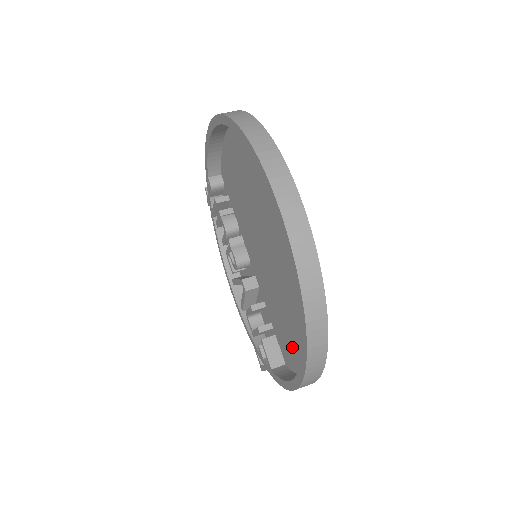
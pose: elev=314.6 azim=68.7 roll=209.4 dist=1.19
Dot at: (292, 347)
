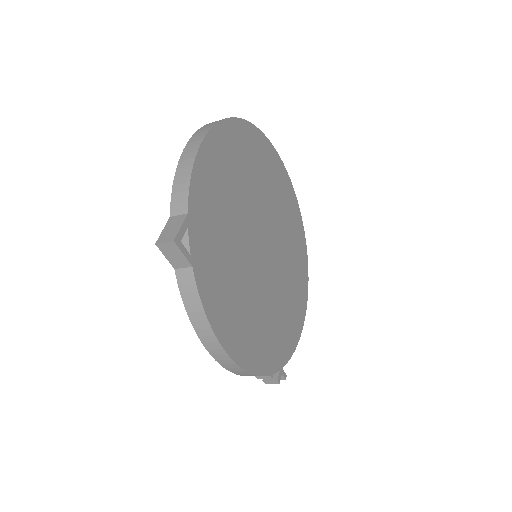
Dot at: (218, 177)
